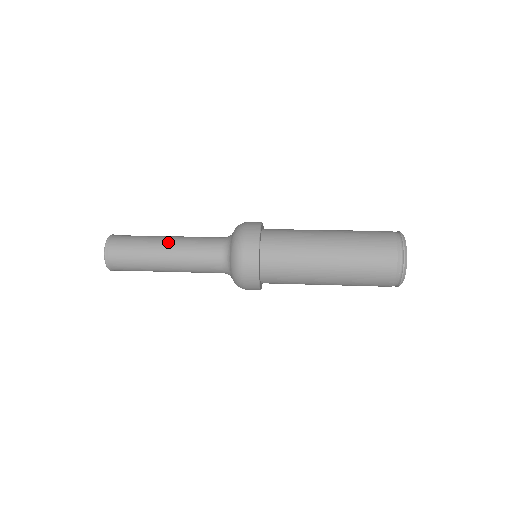
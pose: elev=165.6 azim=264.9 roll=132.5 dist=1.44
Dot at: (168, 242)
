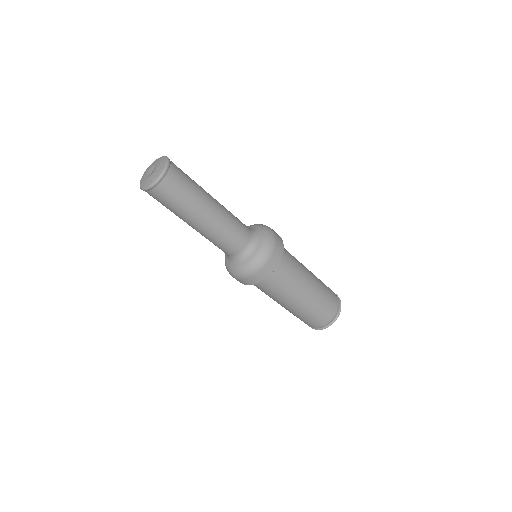
Dot at: occluded
